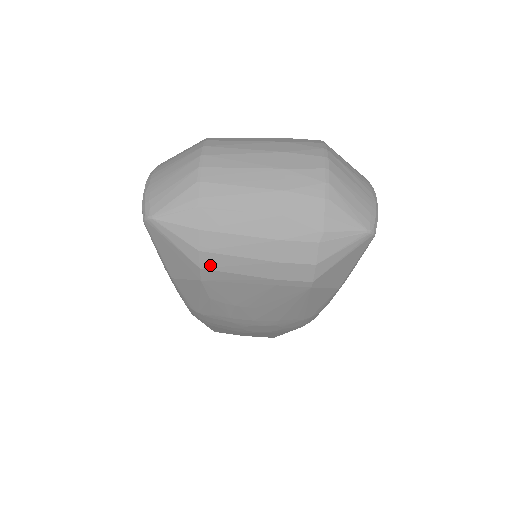
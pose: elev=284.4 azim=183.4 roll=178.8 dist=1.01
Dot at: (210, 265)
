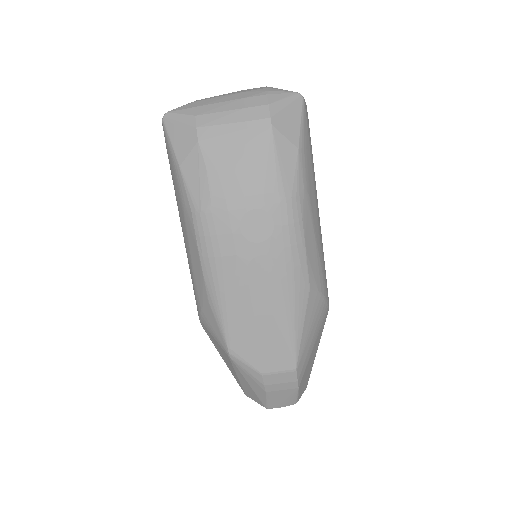
Dot at: (203, 123)
